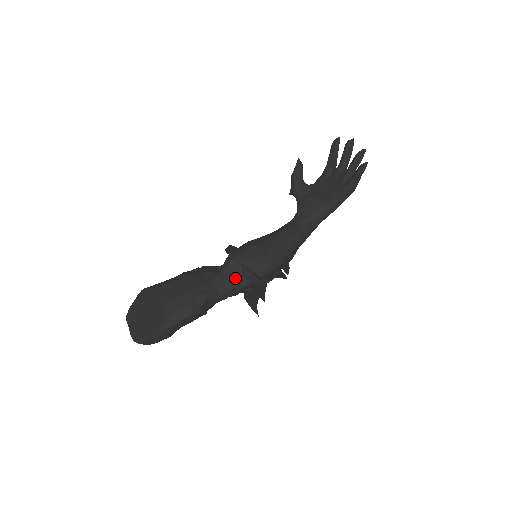
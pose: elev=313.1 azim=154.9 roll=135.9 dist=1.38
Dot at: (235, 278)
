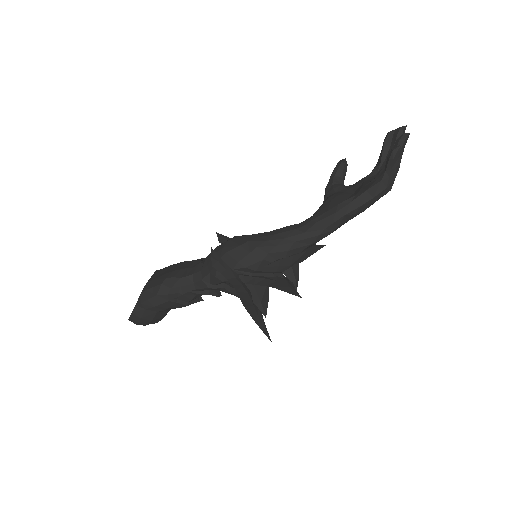
Dot at: (210, 267)
